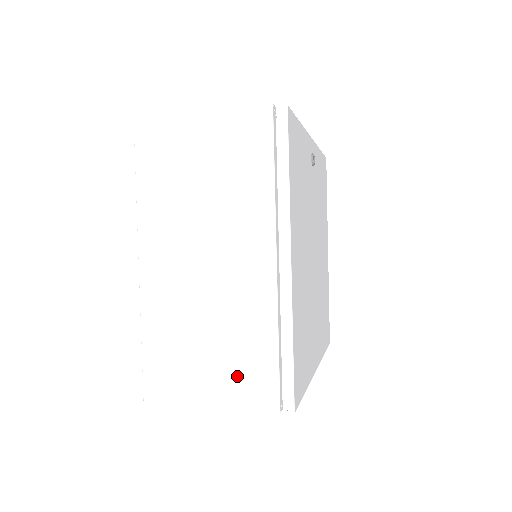
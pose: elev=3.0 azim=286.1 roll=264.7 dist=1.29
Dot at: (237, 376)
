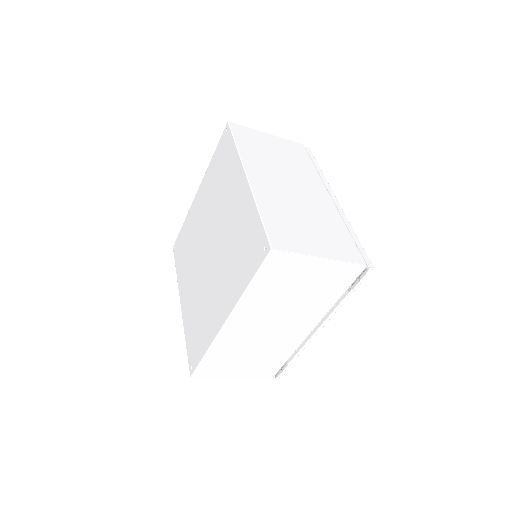
Dot at: (333, 243)
